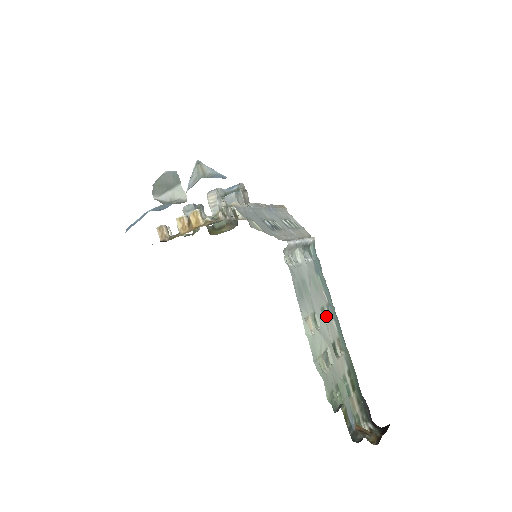
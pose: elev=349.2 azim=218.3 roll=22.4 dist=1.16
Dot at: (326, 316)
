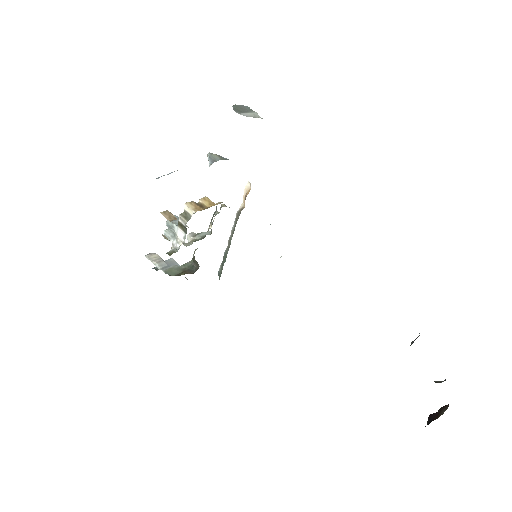
Dot at: occluded
